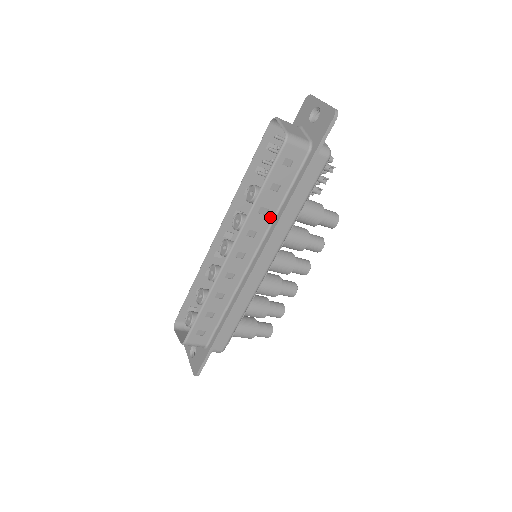
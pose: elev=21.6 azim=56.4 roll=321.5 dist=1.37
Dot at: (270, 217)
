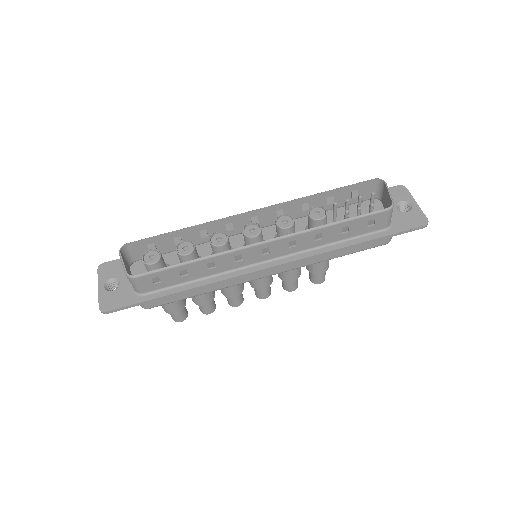
Dot at: (315, 245)
